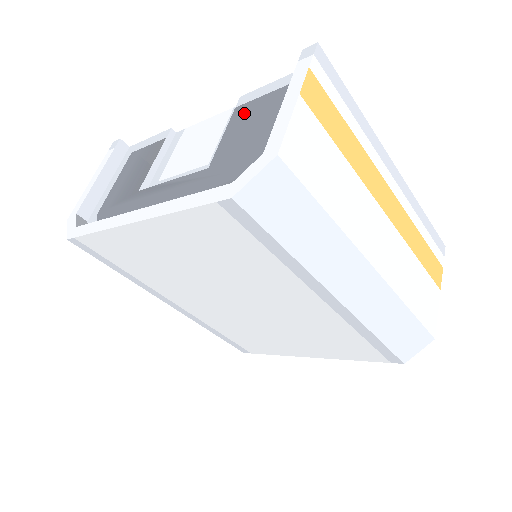
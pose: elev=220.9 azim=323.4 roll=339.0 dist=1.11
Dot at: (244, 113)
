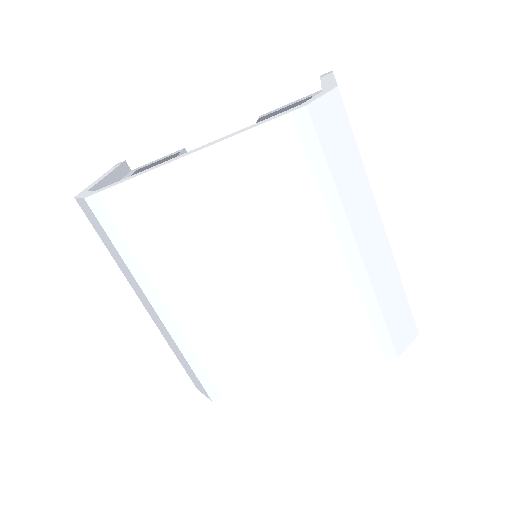
Dot at: (271, 115)
